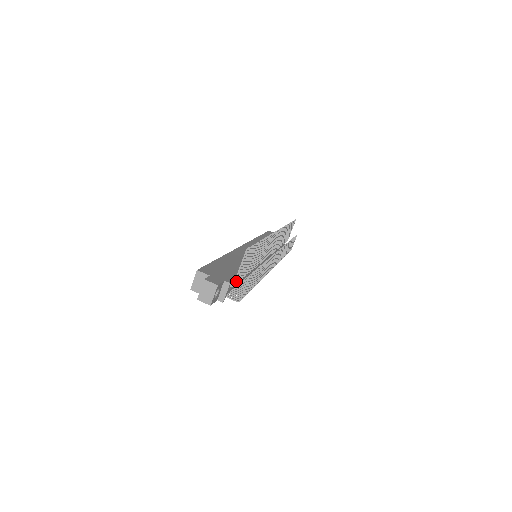
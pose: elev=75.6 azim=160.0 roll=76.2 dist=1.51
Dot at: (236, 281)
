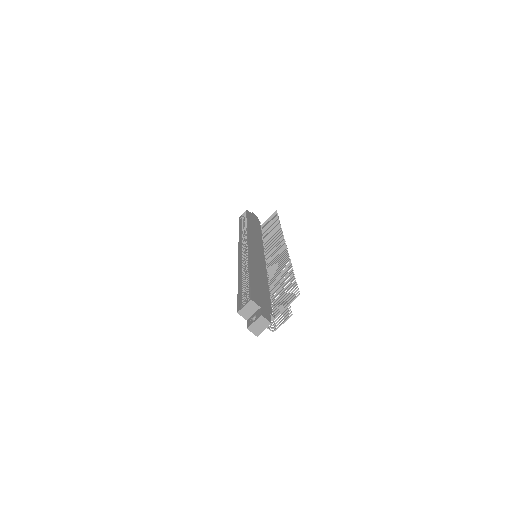
Dot at: (276, 313)
